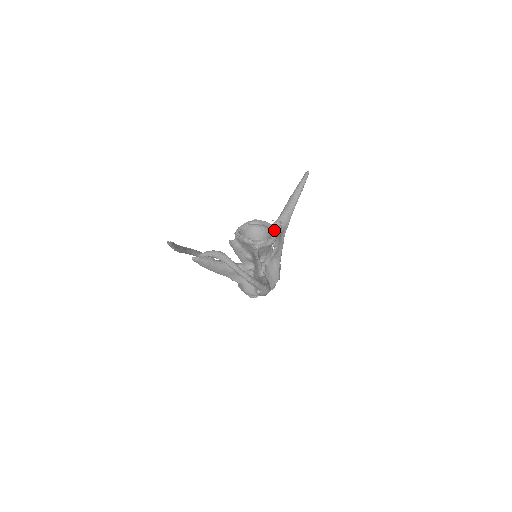
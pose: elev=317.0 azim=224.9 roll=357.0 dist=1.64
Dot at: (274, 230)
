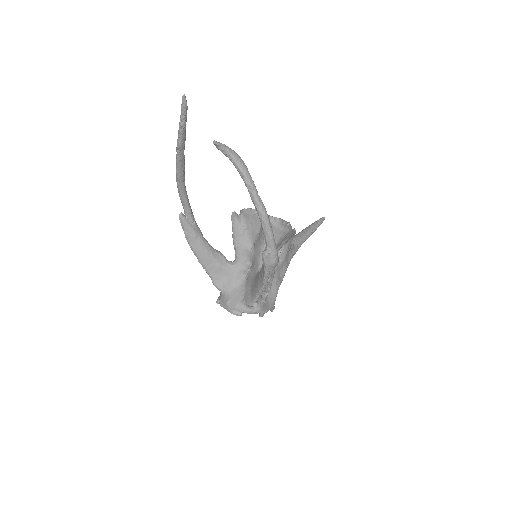
Dot at: occluded
